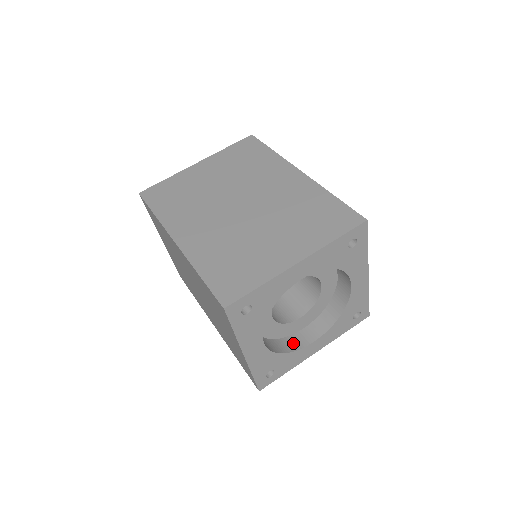
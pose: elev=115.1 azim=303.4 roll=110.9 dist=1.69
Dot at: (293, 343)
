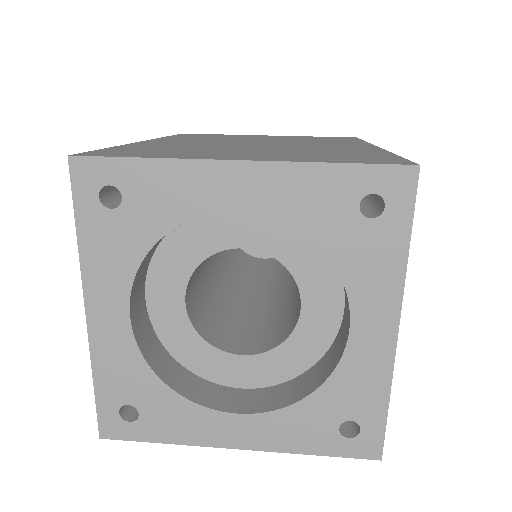
Dot at: (203, 392)
